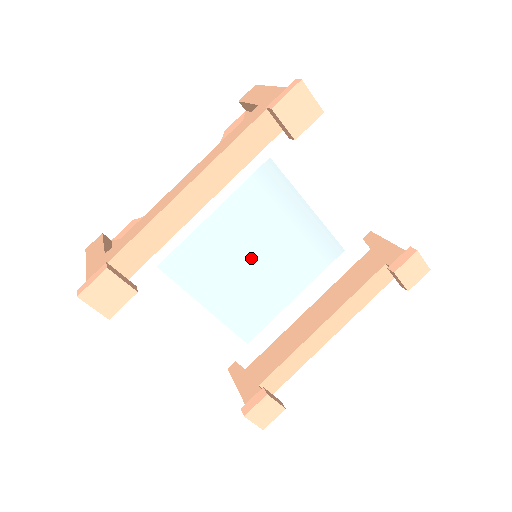
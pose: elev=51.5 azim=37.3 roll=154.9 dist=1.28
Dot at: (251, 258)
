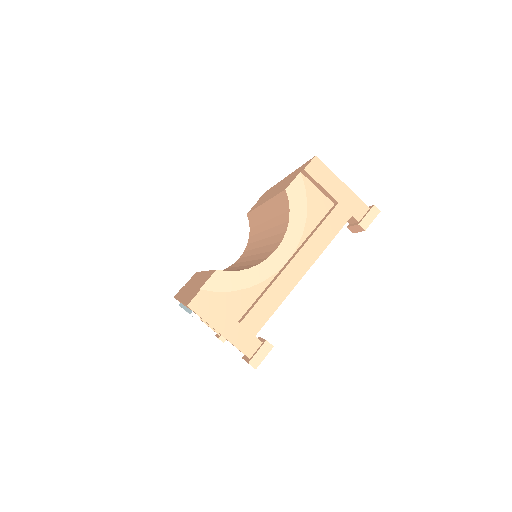
Dot at: occluded
